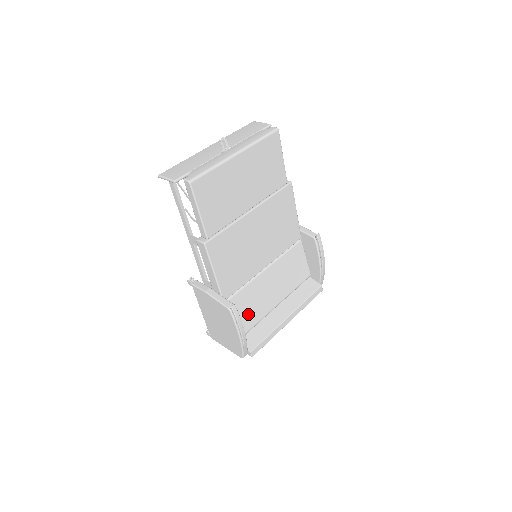
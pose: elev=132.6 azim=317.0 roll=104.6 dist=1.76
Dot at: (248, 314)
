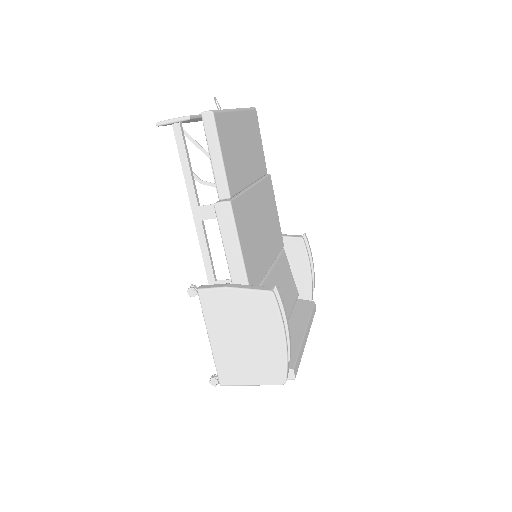
Dot at: occluded
